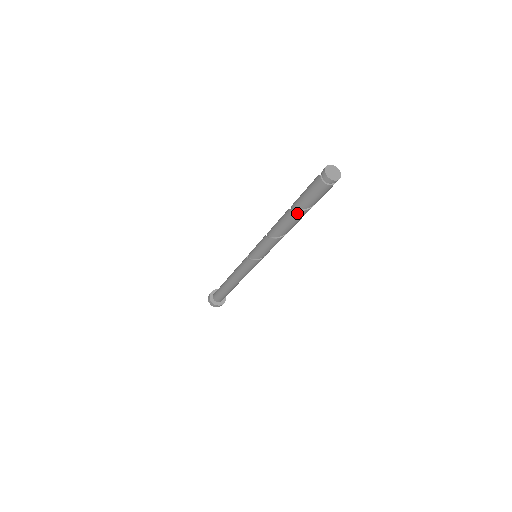
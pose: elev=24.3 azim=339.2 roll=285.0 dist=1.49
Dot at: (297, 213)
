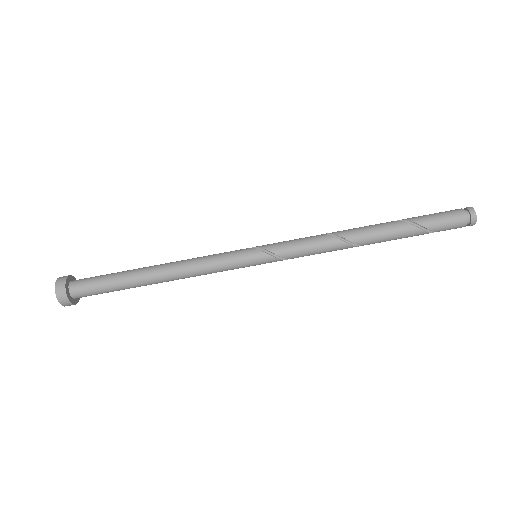
Dot at: (398, 222)
